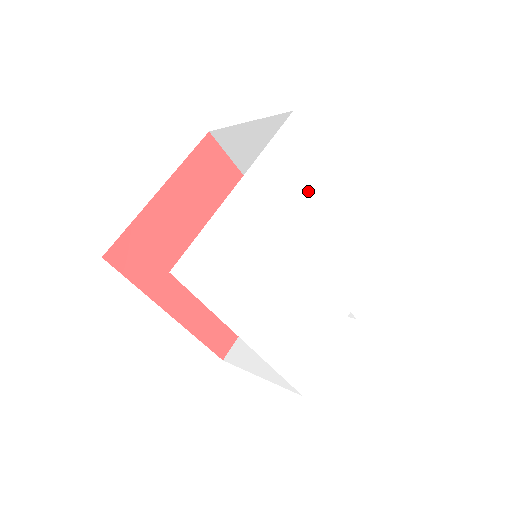
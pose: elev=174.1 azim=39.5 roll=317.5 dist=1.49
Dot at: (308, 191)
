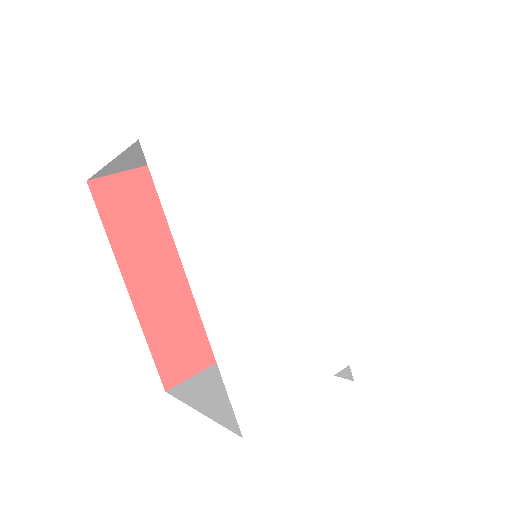
Dot at: (342, 181)
